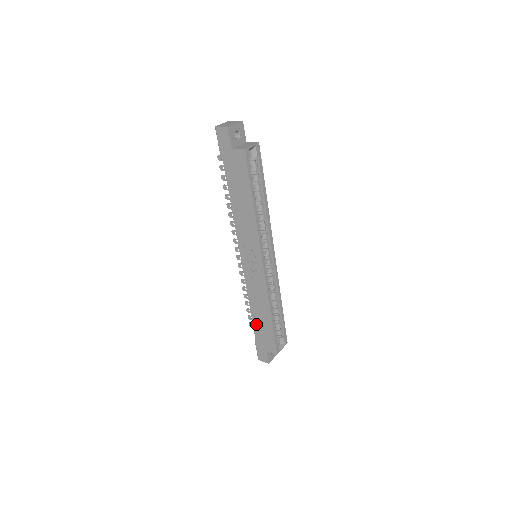
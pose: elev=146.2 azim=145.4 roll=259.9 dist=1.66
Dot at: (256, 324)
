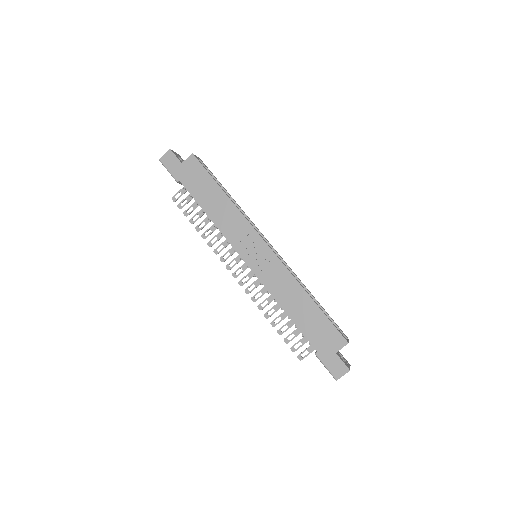
Dot at: (303, 327)
